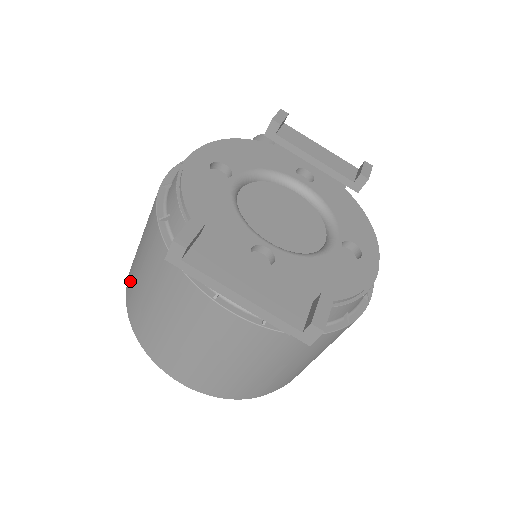
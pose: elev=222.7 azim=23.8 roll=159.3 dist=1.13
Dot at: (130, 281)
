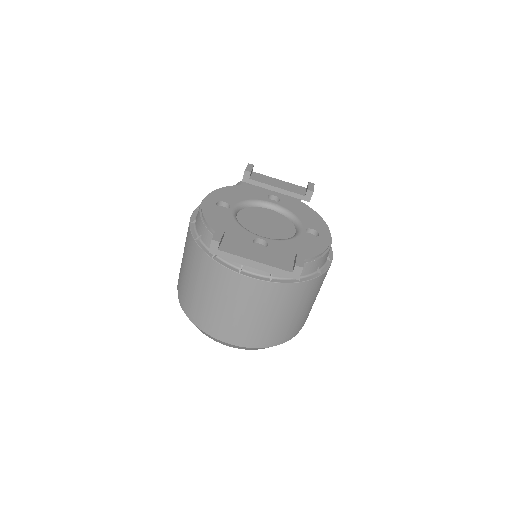
Dot at: (181, 289)
